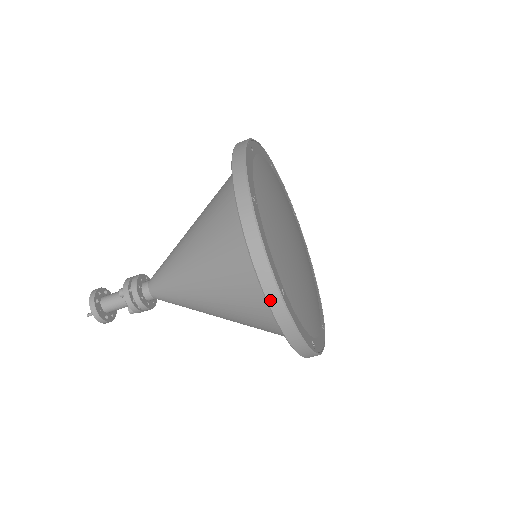
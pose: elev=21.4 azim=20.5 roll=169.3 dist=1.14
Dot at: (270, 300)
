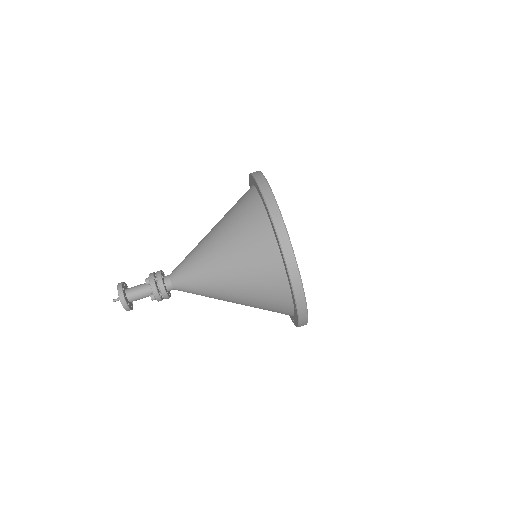
Dot at: (285, 251)
